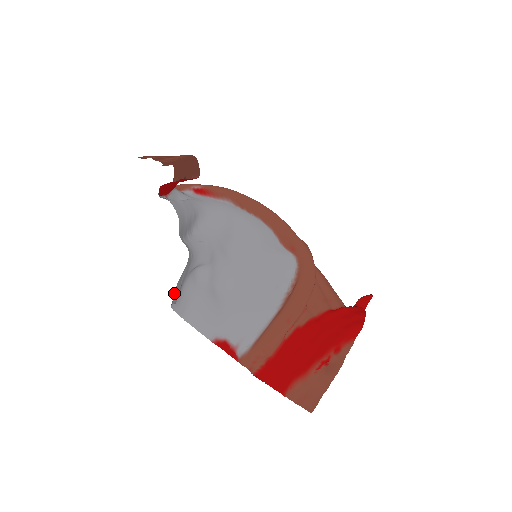
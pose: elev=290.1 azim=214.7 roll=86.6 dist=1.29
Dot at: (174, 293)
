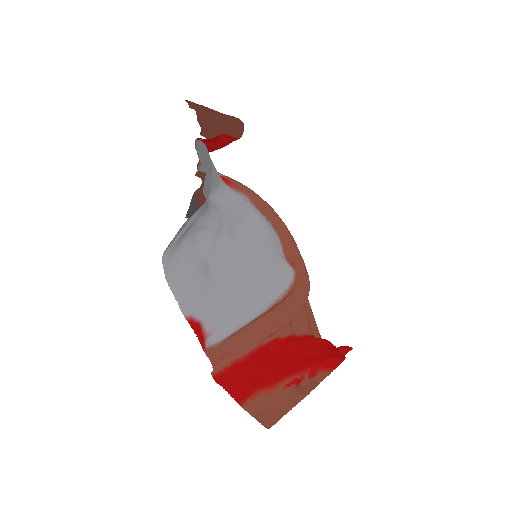
Dot at: occluded
